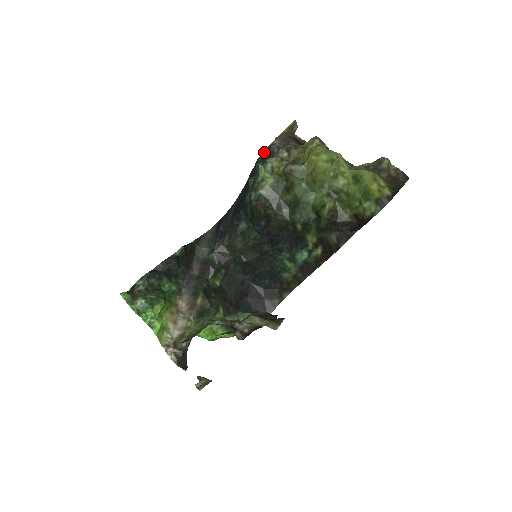
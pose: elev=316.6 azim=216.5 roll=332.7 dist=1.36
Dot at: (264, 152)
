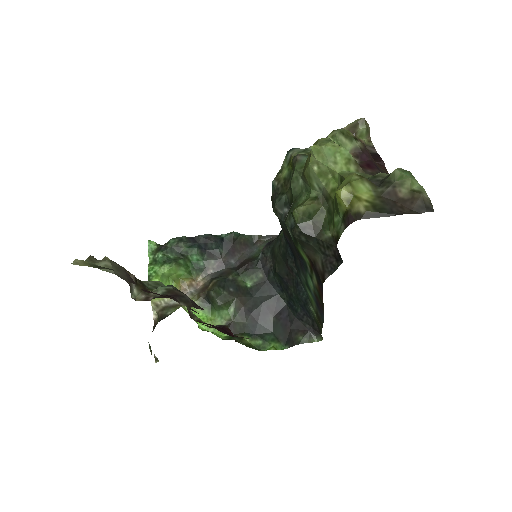
Dot at: occluded
